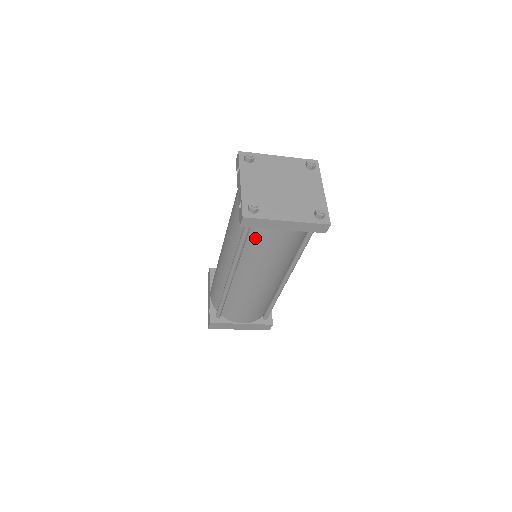
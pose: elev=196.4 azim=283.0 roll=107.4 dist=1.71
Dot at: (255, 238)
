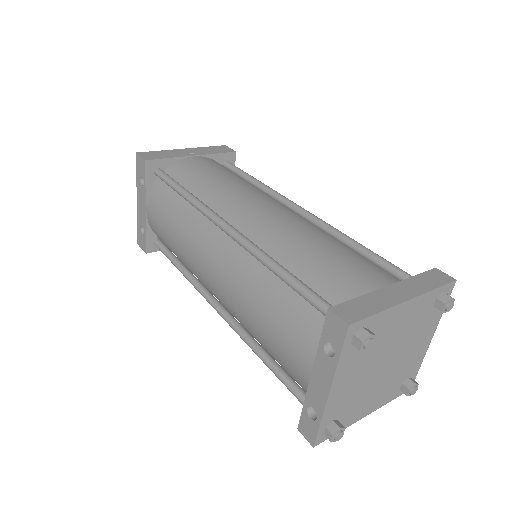
Dot at: occluded
